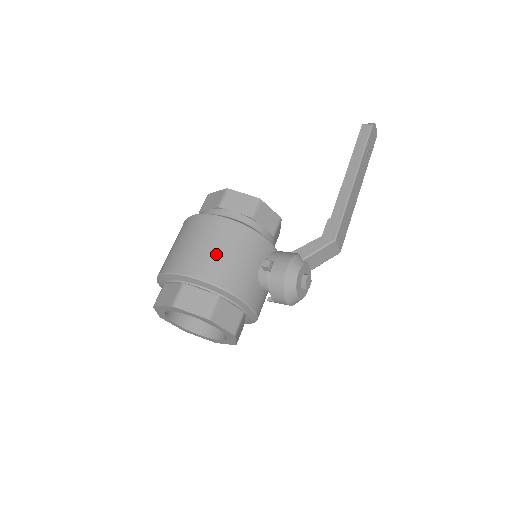
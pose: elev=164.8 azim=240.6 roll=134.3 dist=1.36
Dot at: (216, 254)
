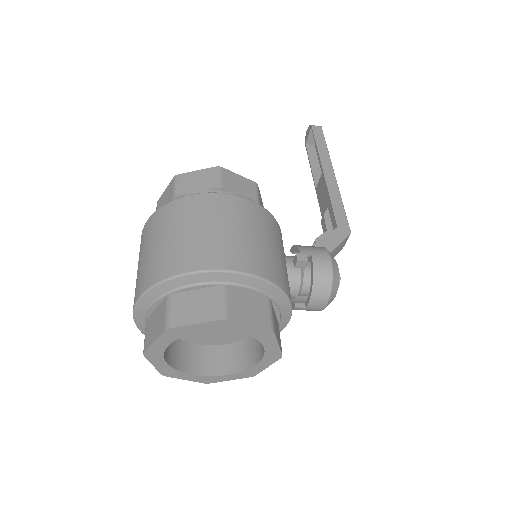
Dot at: (258, 243)
